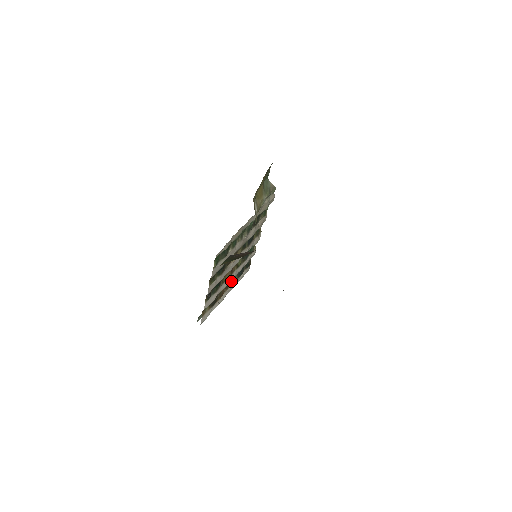
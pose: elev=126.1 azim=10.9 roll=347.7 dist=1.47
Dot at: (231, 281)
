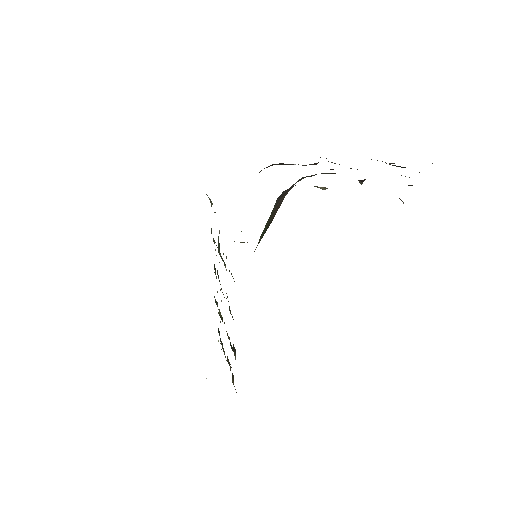
Dot at: occluded
